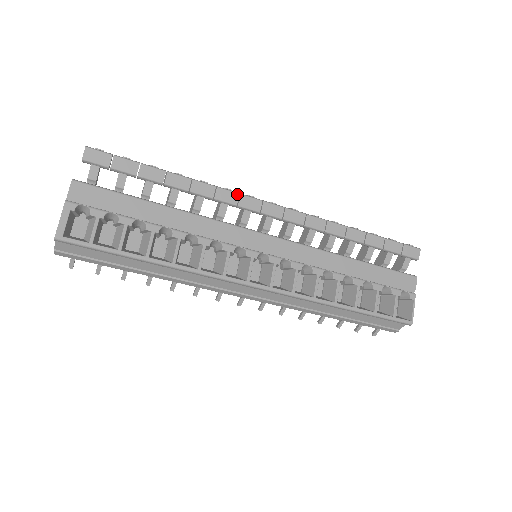
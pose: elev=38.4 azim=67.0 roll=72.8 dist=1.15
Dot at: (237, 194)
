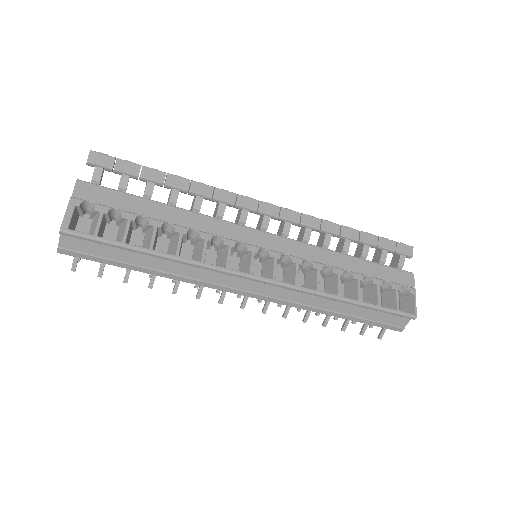
Dot at: (234, 194)
